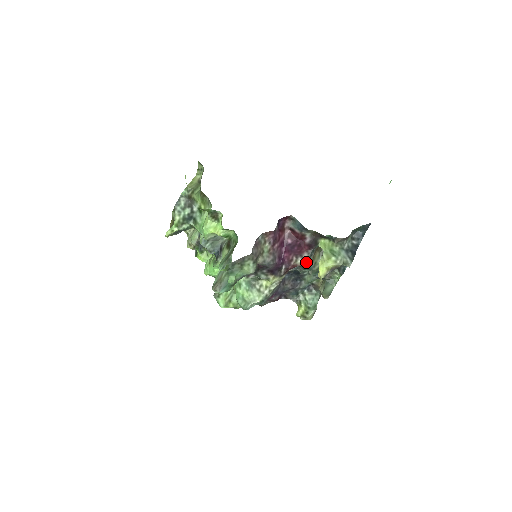
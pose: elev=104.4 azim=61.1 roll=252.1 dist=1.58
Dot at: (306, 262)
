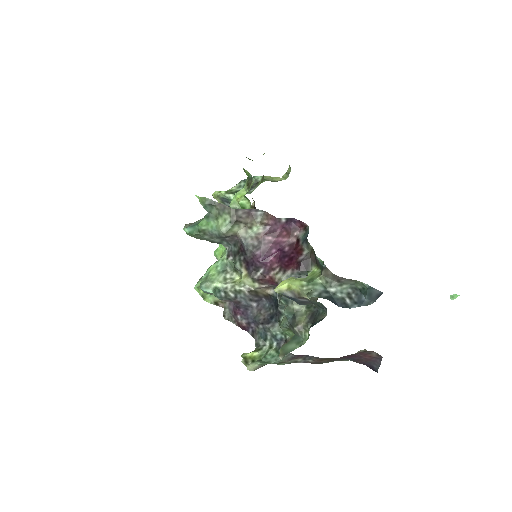
Dot at: occluded
